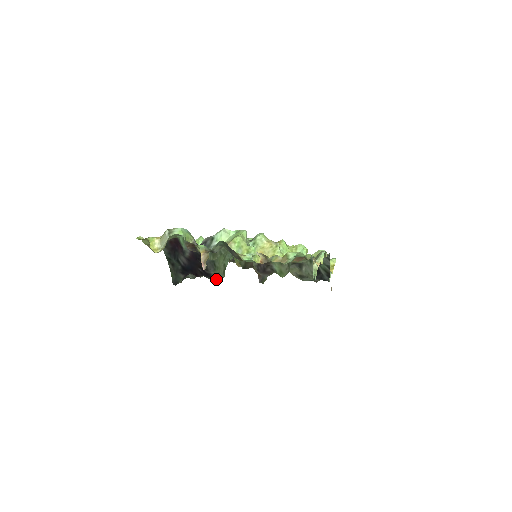
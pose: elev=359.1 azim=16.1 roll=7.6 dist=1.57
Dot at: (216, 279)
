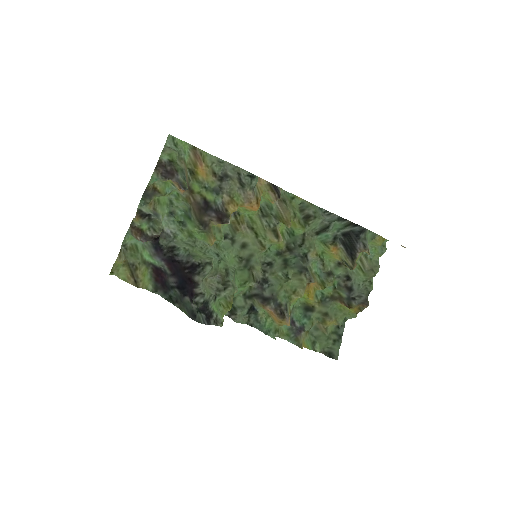
Dot at: (204, 265)
